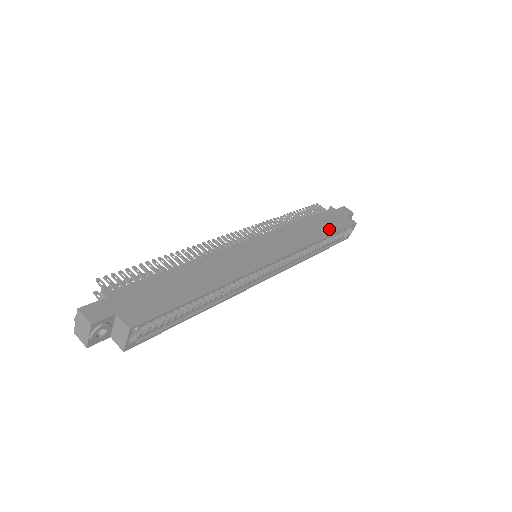
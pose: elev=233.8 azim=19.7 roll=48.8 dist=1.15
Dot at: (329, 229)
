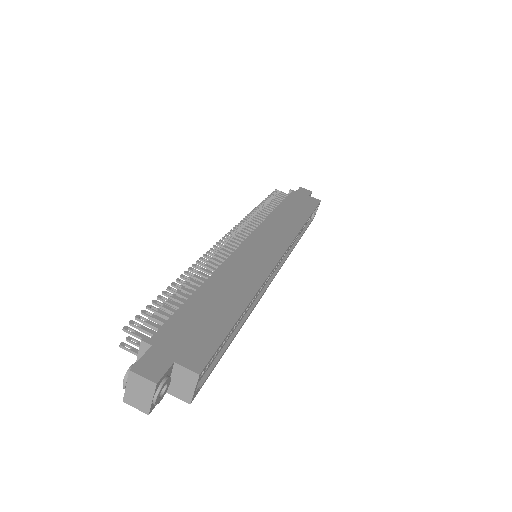
Dot at: (304, 212)
